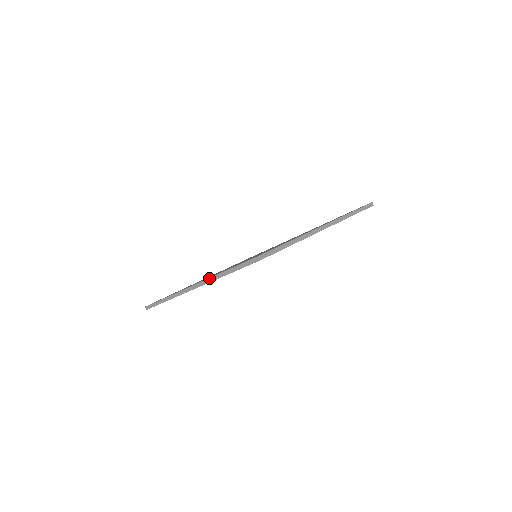
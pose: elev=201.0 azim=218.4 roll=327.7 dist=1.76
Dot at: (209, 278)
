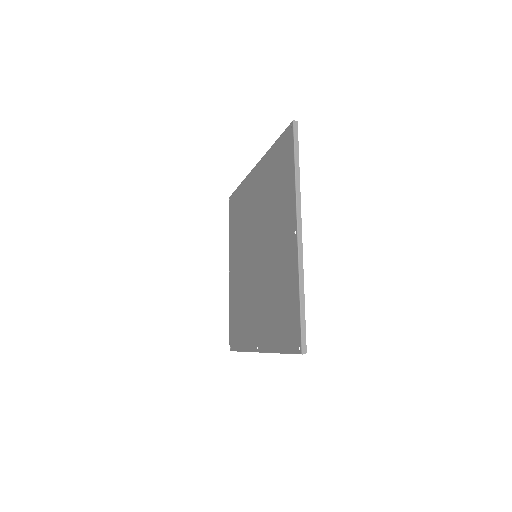
Dot at: occluded
